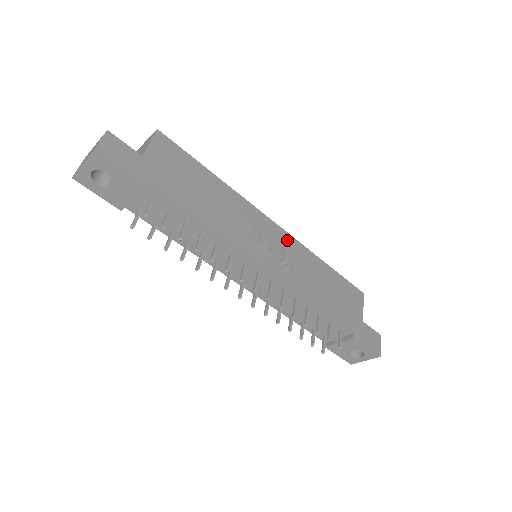
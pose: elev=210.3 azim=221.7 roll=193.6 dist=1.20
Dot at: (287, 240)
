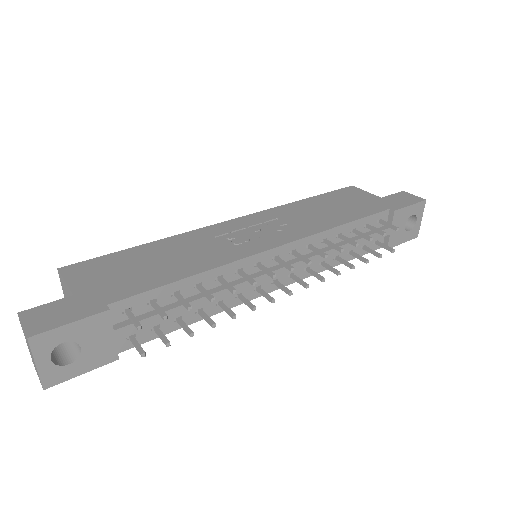
Dot at: (258, 218)
